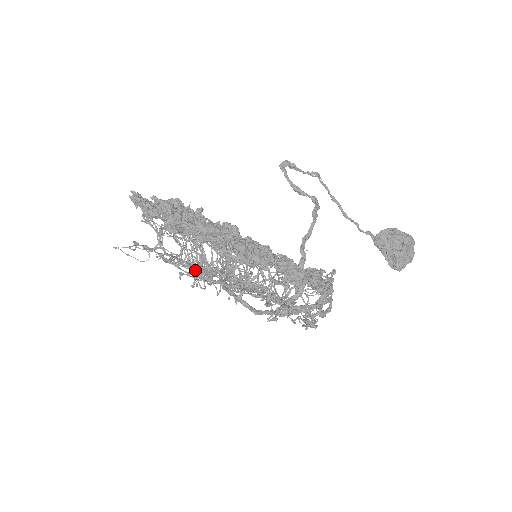
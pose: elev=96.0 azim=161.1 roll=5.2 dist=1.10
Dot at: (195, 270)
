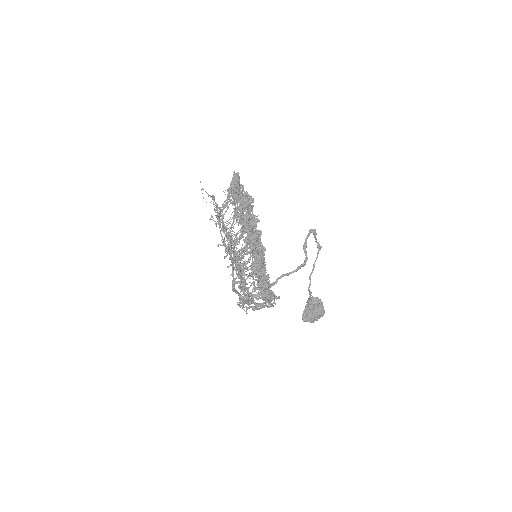
Dot at: (231, 253)
